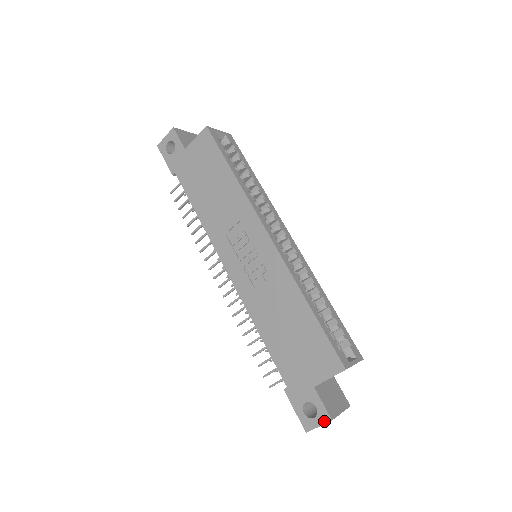
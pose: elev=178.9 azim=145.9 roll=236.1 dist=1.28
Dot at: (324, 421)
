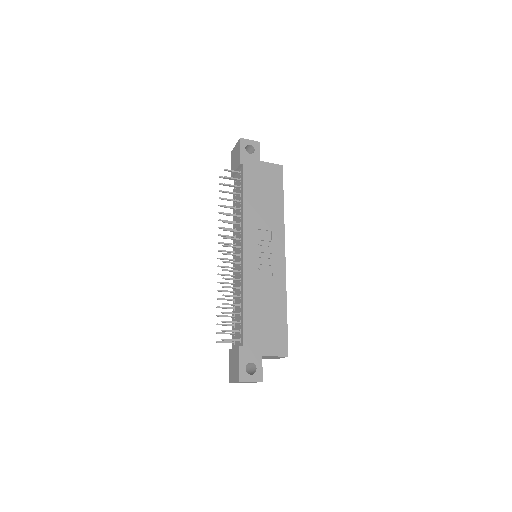
Dot at: (257, 380)
